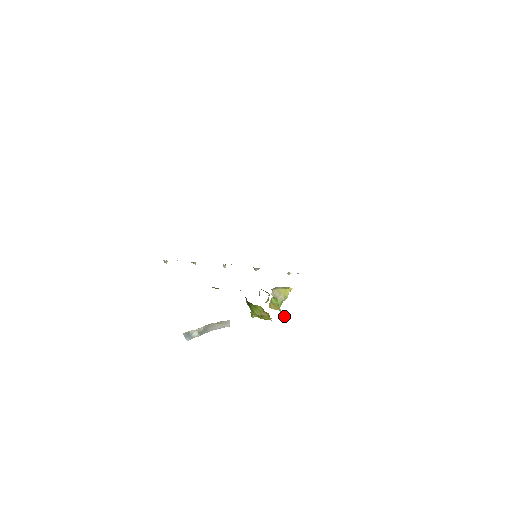
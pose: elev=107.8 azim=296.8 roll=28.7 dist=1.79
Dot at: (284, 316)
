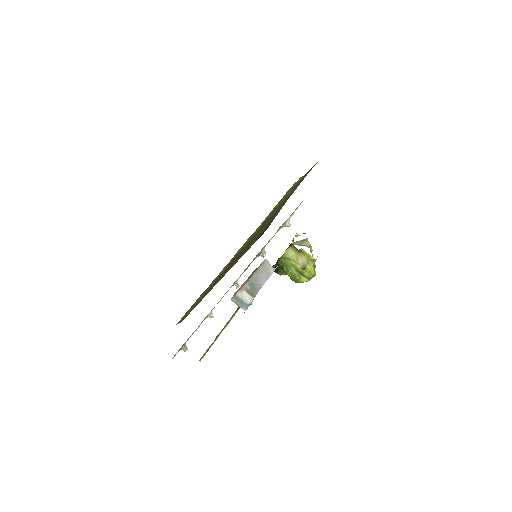
Dot at: occluded
